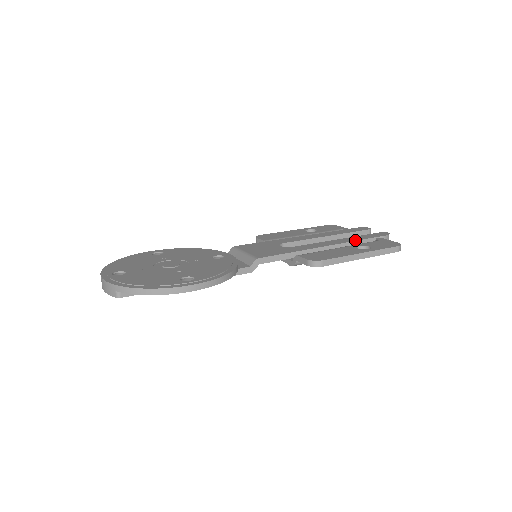
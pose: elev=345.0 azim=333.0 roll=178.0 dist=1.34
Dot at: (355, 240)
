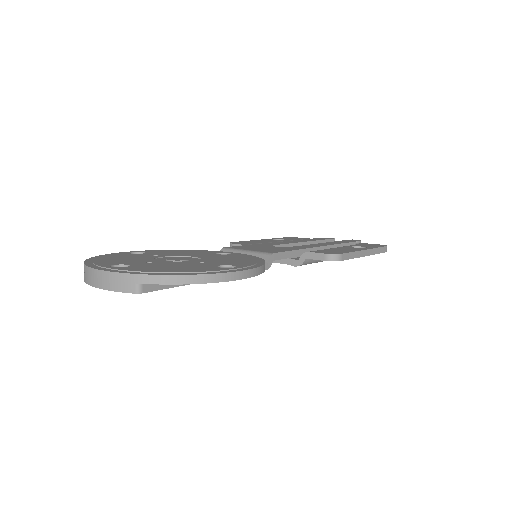
Dot at: (341, 243)
